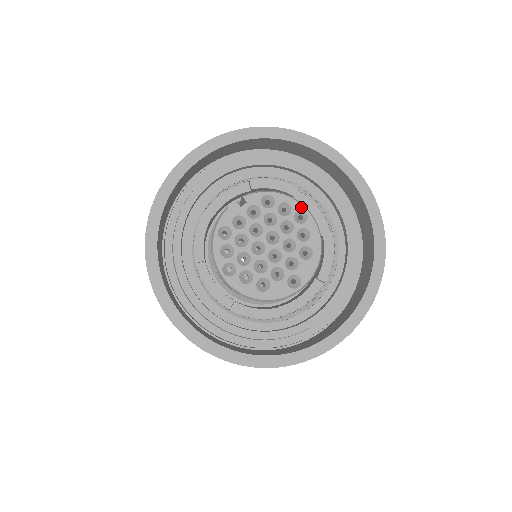
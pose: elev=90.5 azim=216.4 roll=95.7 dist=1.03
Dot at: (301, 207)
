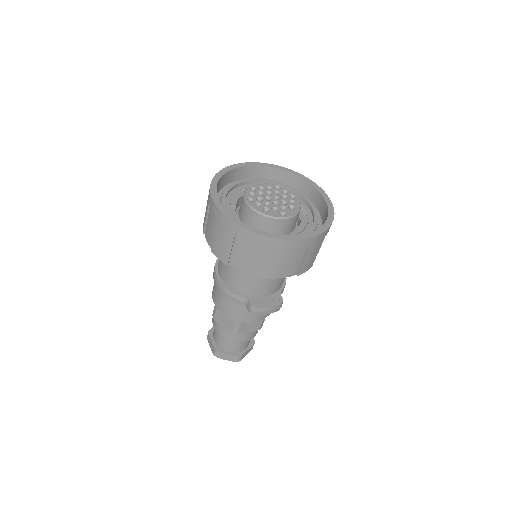
Dot at: (293, 194)
